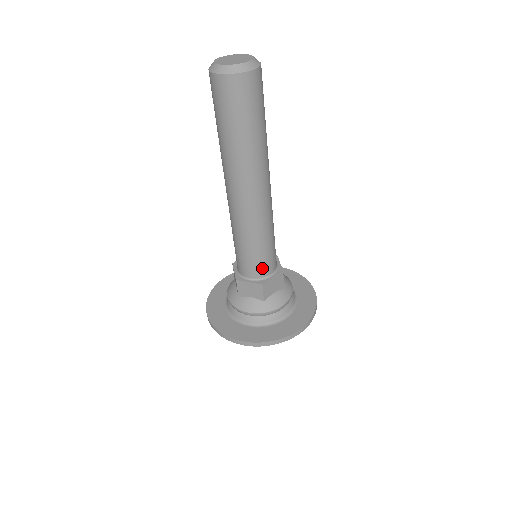
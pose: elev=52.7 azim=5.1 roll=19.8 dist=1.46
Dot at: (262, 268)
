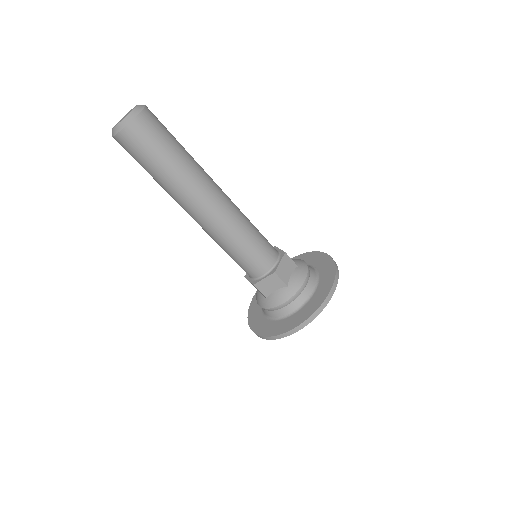
Dot at: (250, 270)
